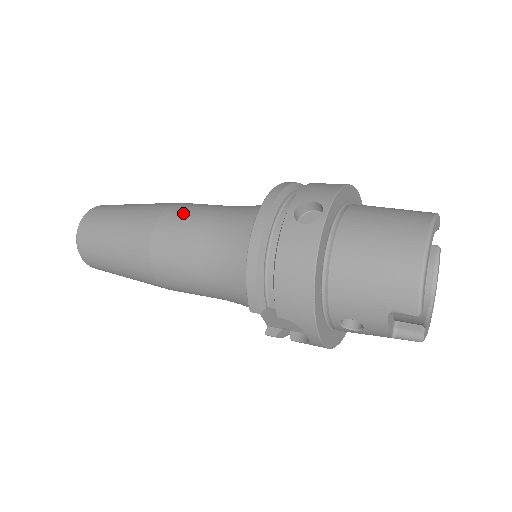
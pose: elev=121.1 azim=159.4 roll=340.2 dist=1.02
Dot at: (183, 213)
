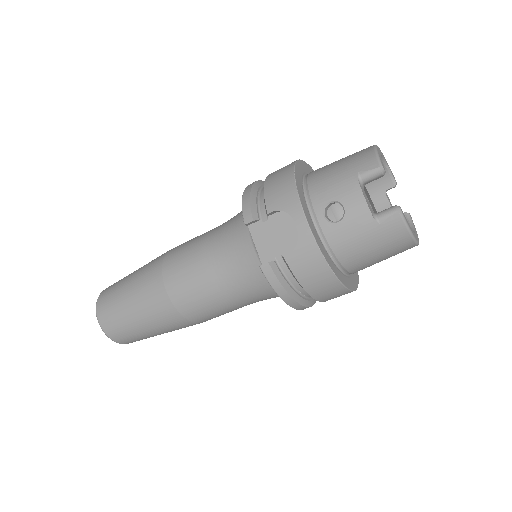
Dot at: occluded
